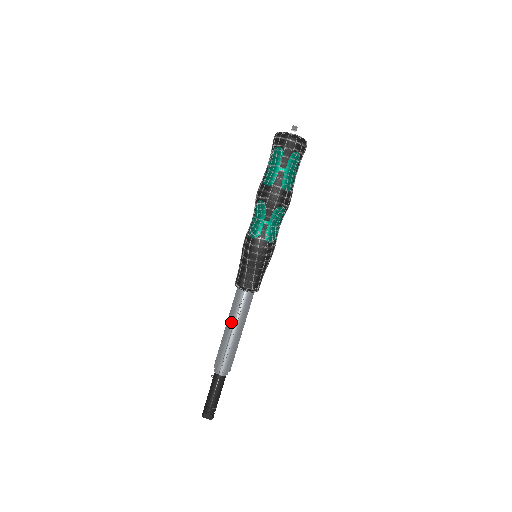
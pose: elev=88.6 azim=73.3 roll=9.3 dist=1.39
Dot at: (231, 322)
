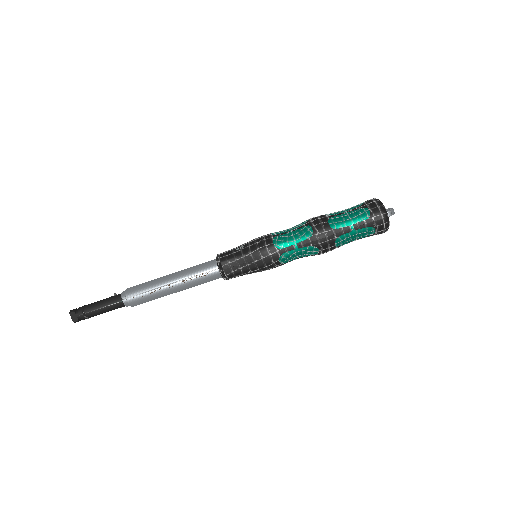
Dot at: (180, 277)
